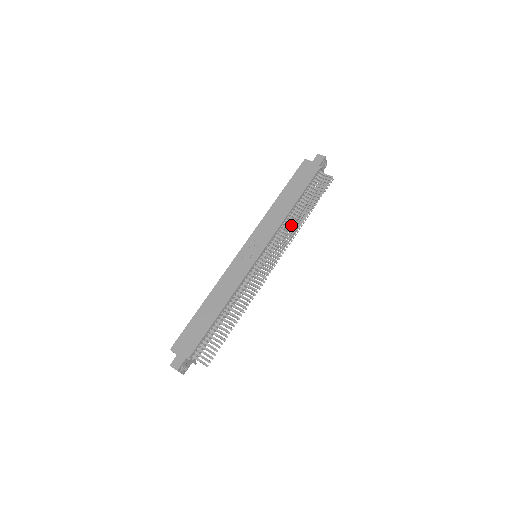
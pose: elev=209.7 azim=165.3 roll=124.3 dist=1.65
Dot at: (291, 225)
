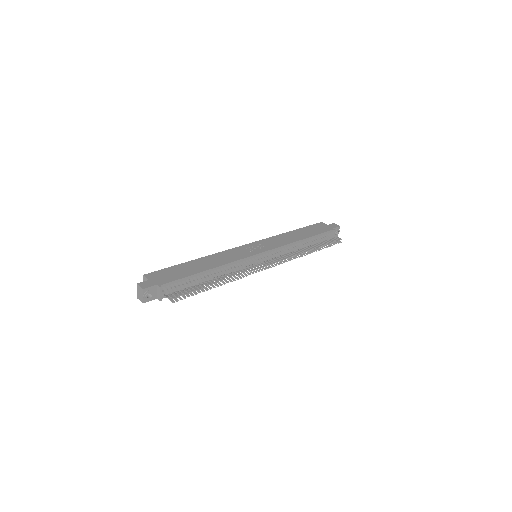
Dot at: occluded
